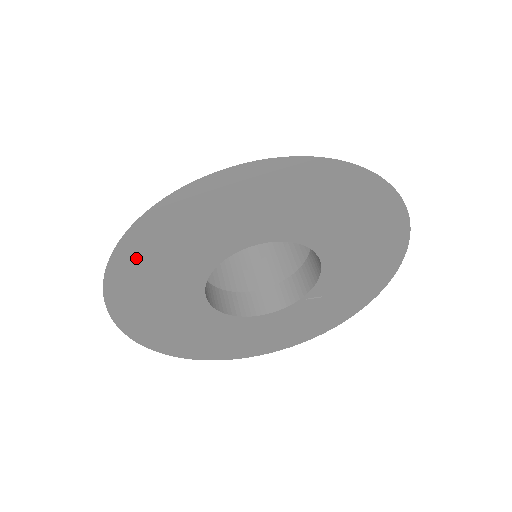
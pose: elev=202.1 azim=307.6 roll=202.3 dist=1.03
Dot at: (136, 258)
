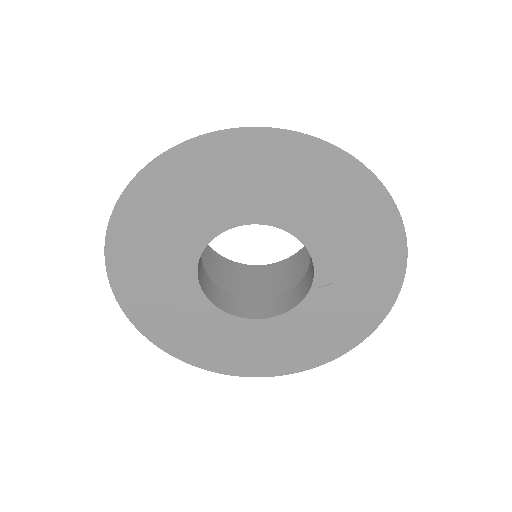
Dot at: (126, 270)
